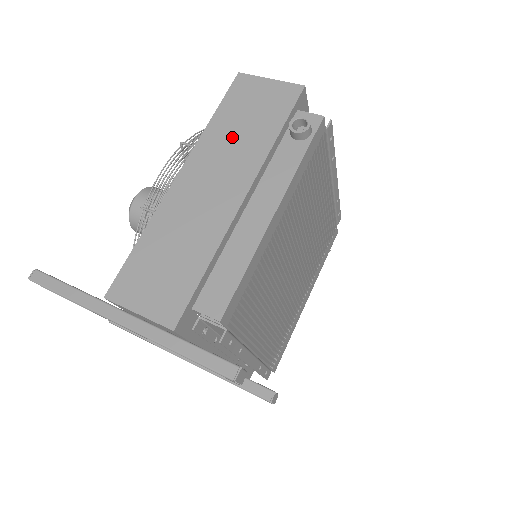
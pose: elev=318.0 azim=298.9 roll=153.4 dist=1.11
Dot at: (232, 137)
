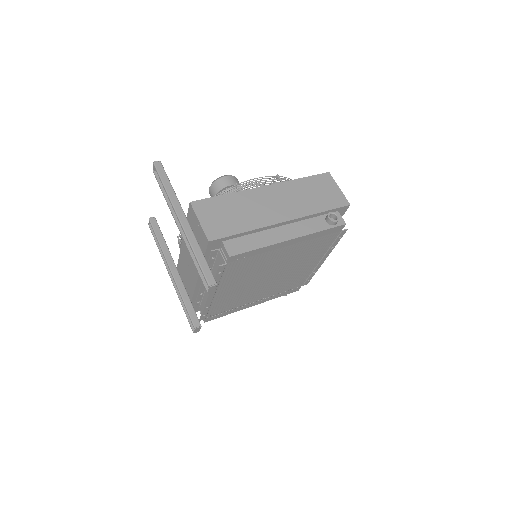
Dot at: (302, 194)
